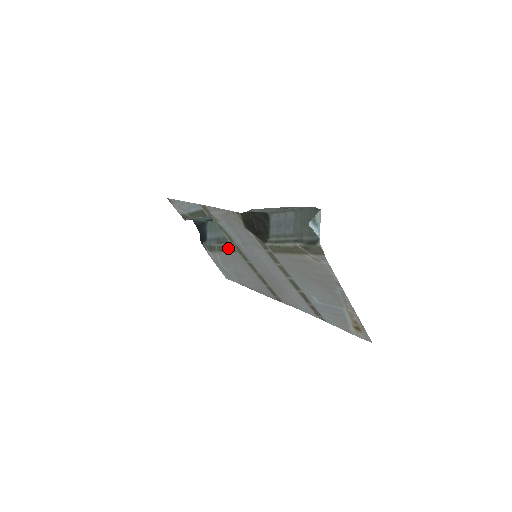
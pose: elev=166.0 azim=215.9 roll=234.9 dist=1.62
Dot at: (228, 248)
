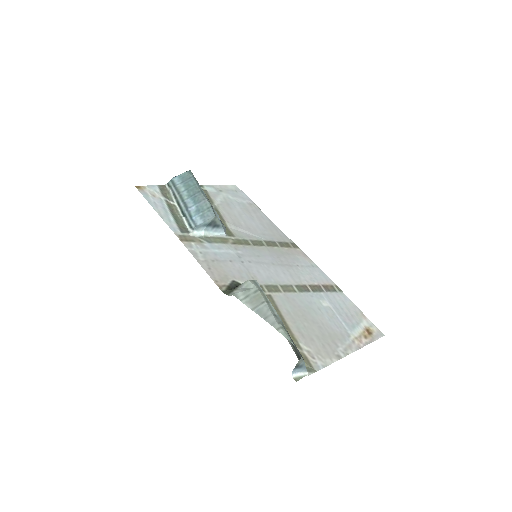
Dot at: occluded
